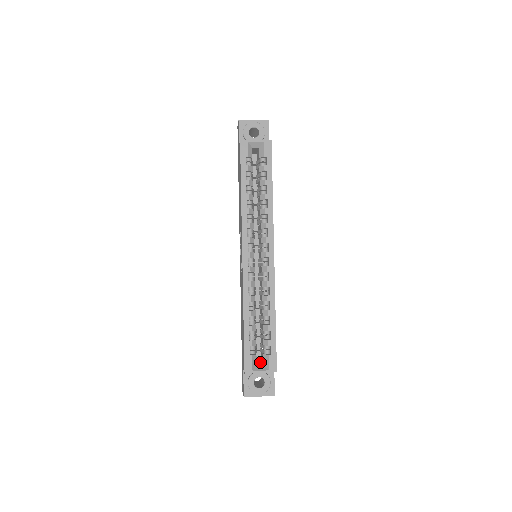
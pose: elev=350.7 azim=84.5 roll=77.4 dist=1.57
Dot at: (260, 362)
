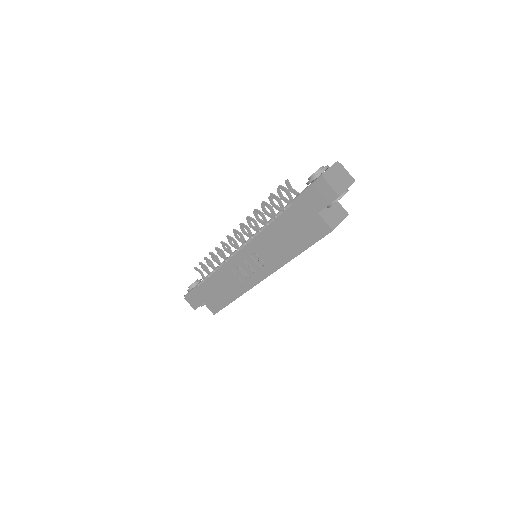
Dot at: occluded
